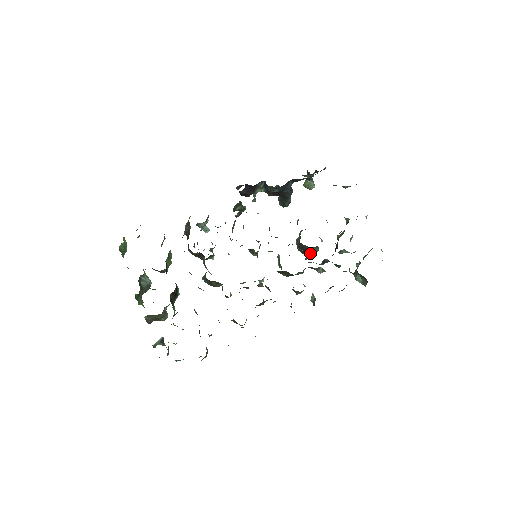
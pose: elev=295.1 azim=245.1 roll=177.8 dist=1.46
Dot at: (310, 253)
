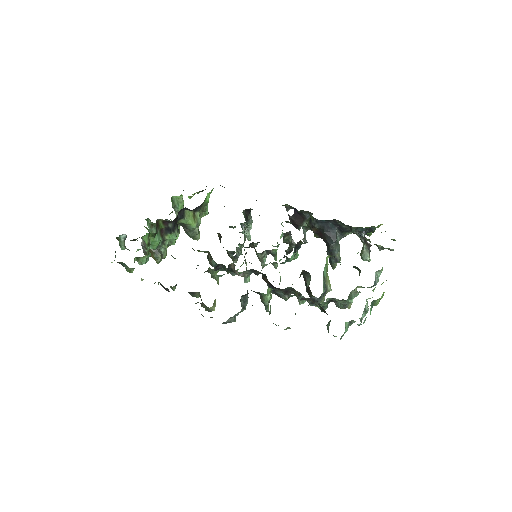
Dot at: occluded
